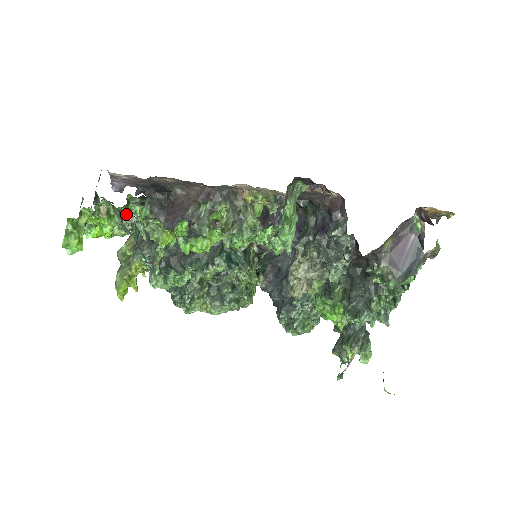
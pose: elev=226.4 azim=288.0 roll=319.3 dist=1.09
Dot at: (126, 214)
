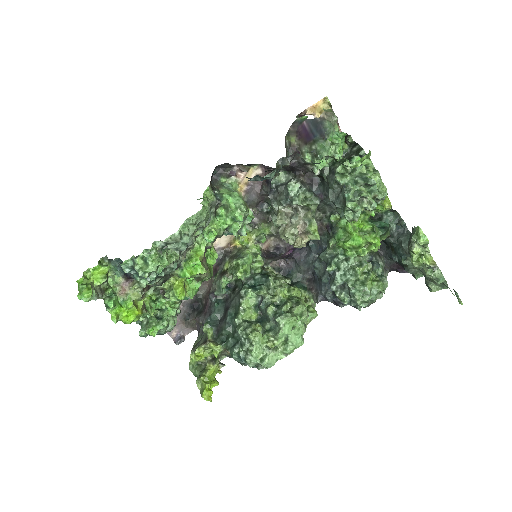
Dot at: (128, 277)
